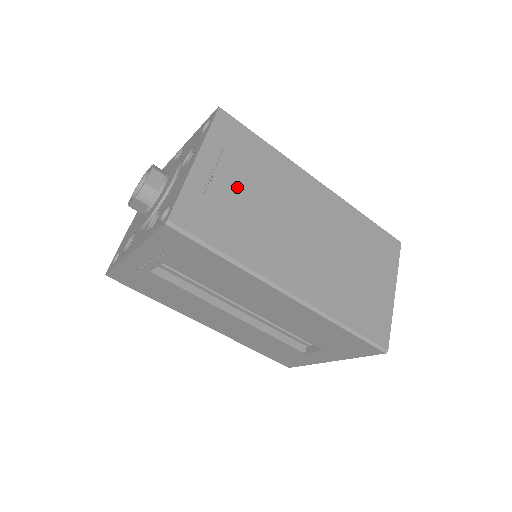
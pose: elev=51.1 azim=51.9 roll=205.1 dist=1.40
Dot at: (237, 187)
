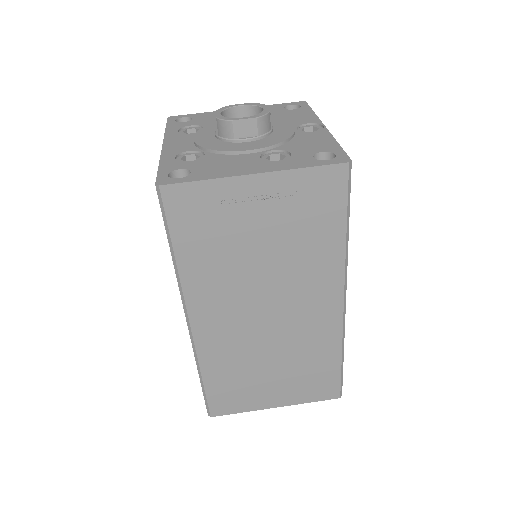
Dot at: (259, 229)
